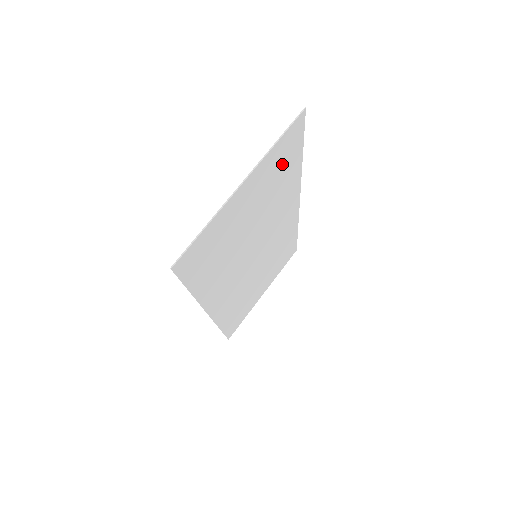
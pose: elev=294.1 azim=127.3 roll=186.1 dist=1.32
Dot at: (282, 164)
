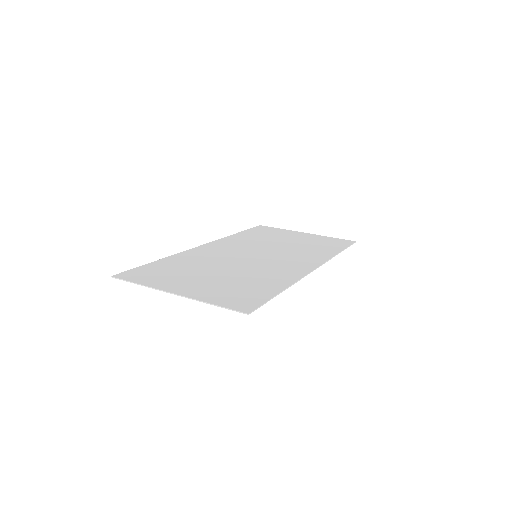
Dot at: (241, 293)
